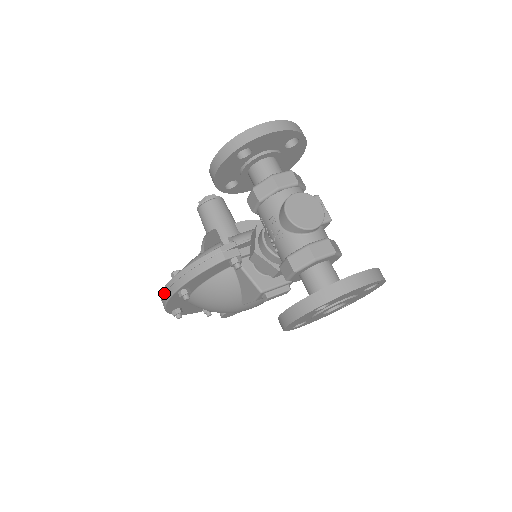
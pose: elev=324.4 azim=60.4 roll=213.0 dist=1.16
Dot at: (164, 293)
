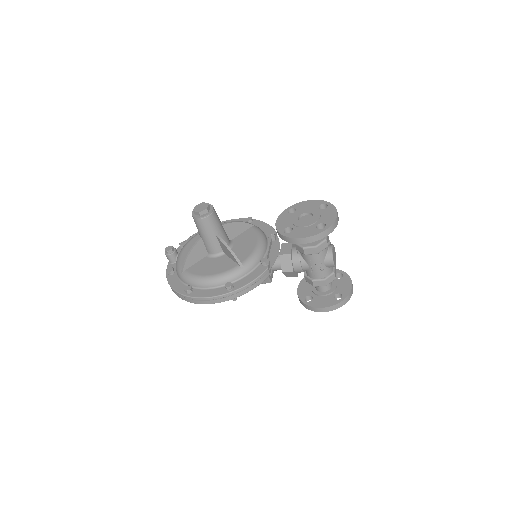
Dot at: (217, 299)
